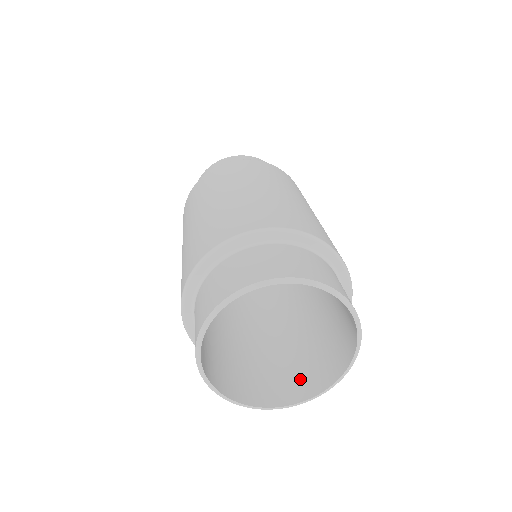
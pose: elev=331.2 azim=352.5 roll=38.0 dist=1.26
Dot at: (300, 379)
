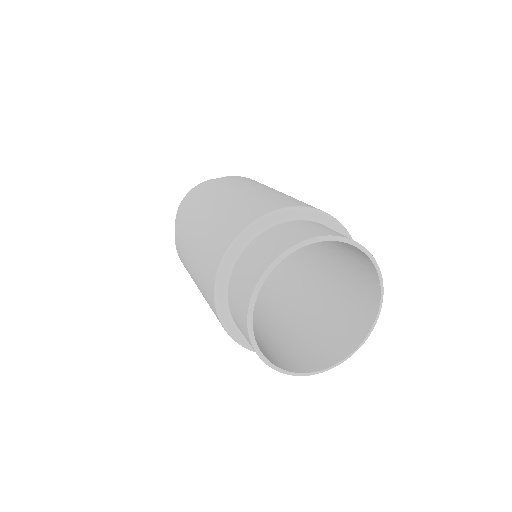
Dot at: (270, 354)
